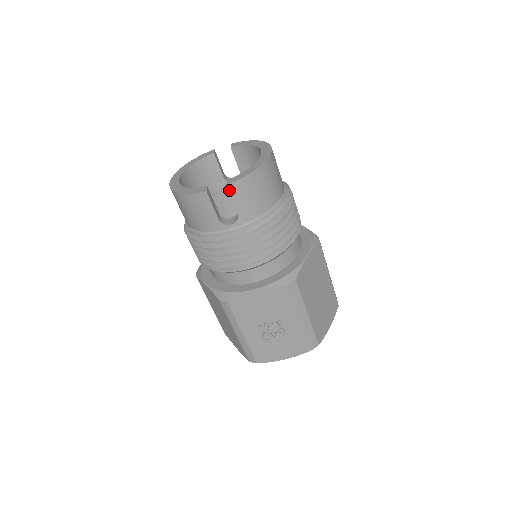
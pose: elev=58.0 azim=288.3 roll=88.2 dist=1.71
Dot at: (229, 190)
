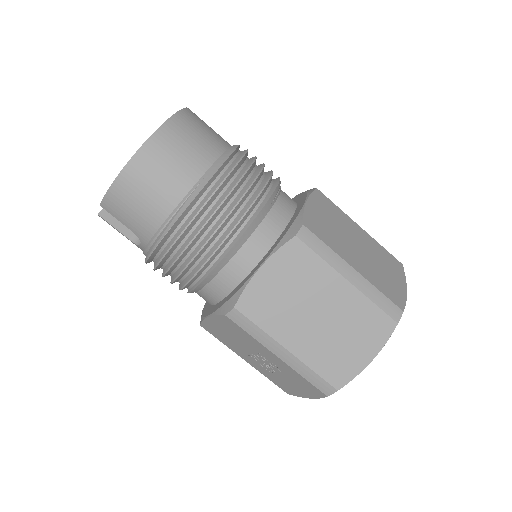
Dot at: (106, 210)
